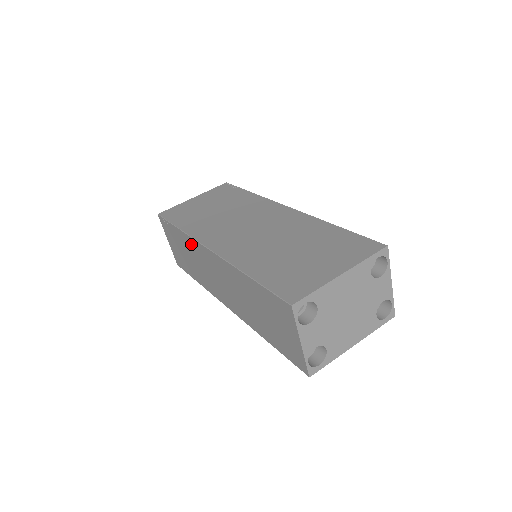
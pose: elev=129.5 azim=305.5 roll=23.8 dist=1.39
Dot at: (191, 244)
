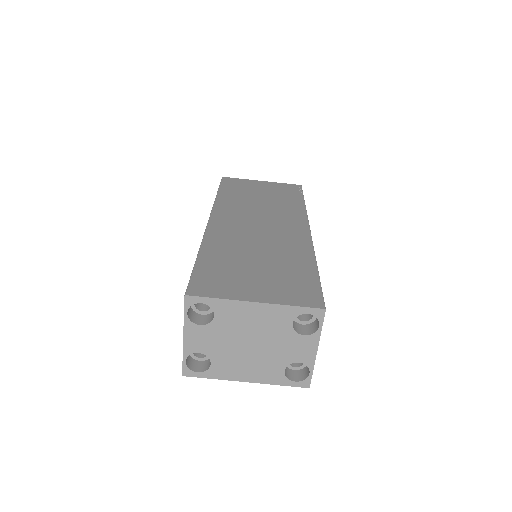
Dot at: occluded
